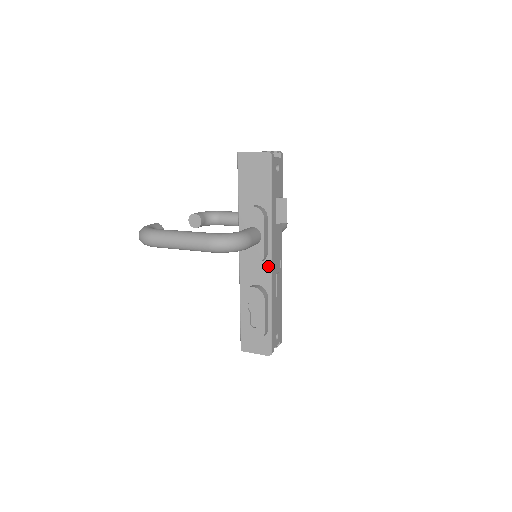
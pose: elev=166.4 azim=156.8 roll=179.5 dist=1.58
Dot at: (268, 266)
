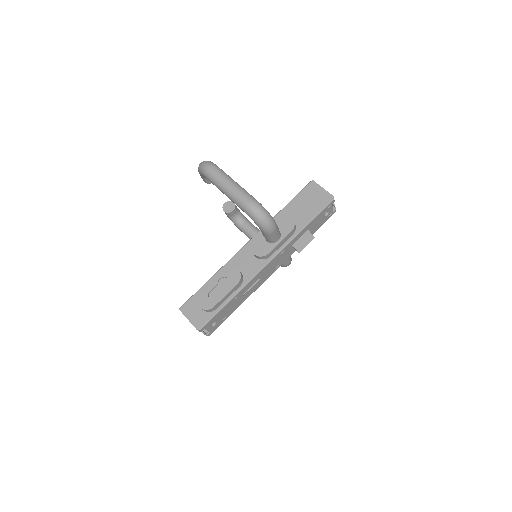
Dot at: (261, 265)
